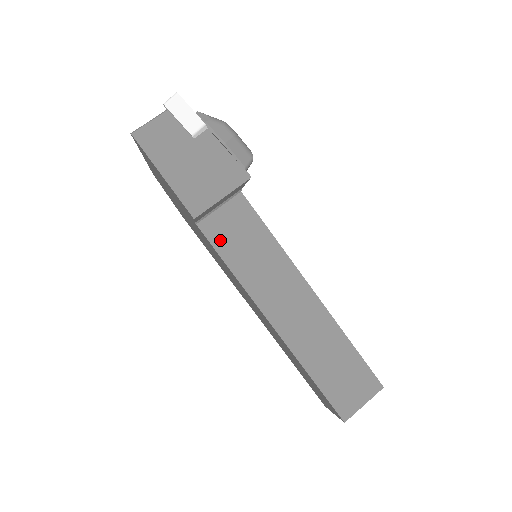
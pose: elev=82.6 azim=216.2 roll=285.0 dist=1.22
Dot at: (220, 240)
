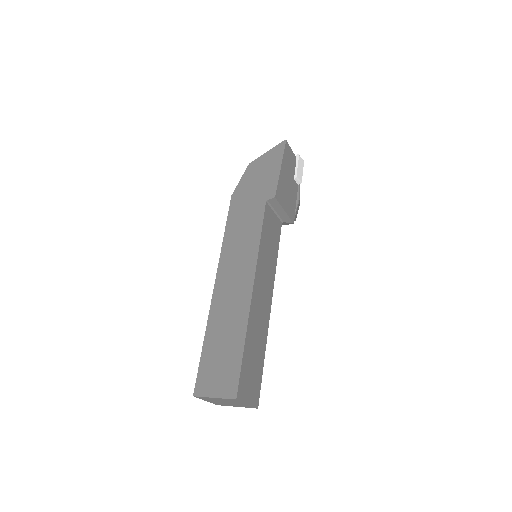
Dot at: (267, 222)
